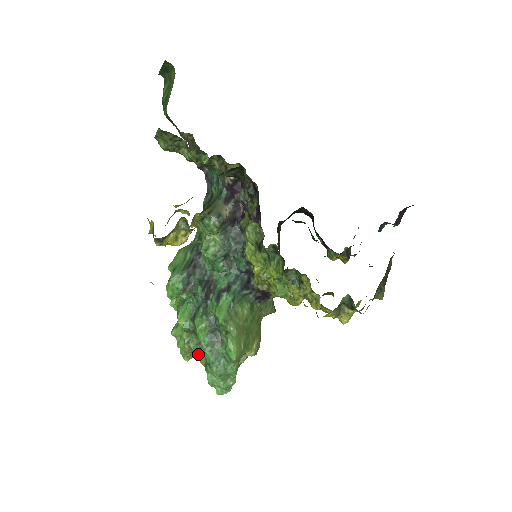
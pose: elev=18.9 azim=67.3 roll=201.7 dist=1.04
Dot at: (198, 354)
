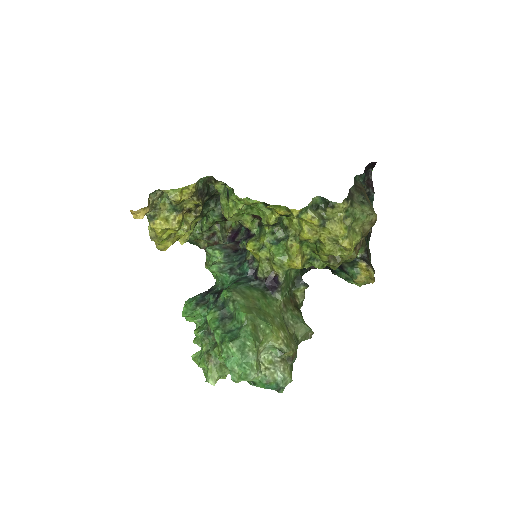
Dot at: (220, 362)
